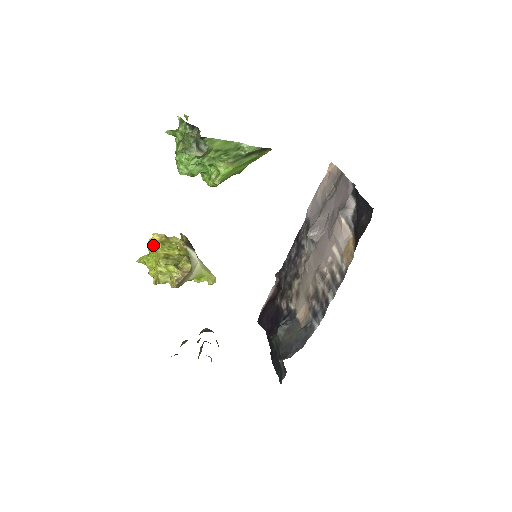
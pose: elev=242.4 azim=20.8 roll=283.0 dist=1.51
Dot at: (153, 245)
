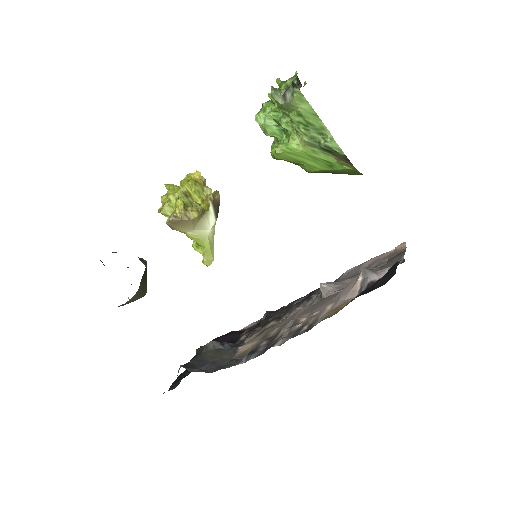
Dot at: (187, 178)
